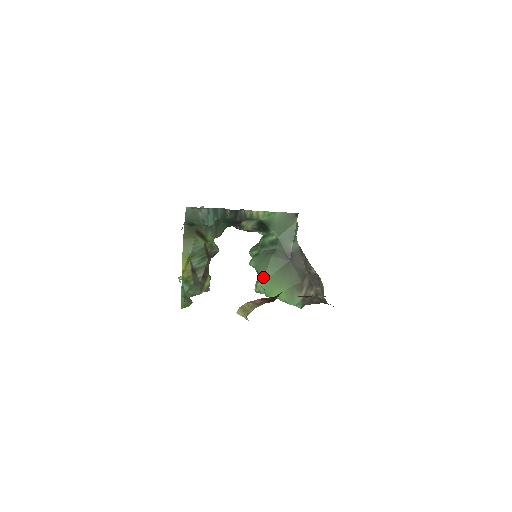
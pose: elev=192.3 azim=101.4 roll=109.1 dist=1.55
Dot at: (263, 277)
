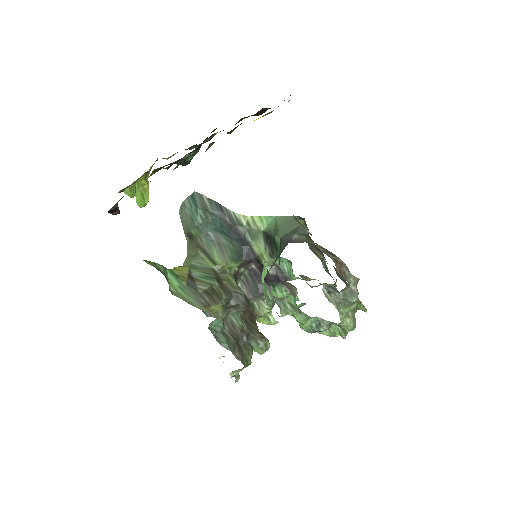
Dot at: occluded
